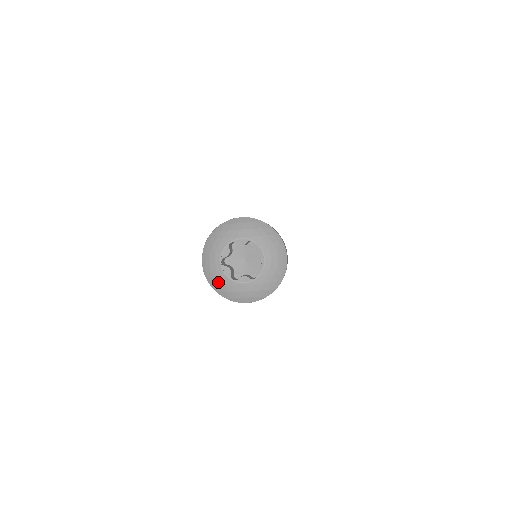
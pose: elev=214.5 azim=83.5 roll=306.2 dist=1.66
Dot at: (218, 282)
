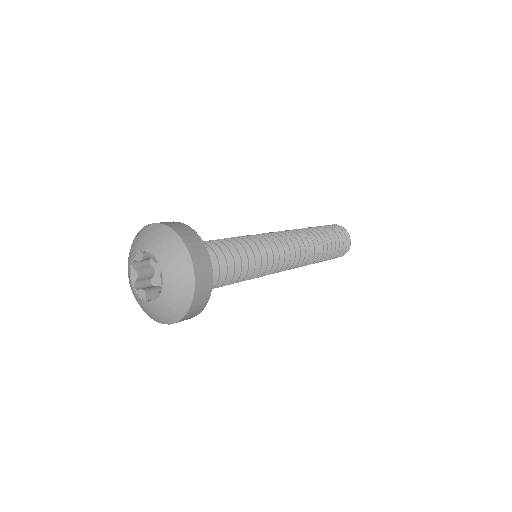
Dot at: (144, 309)
